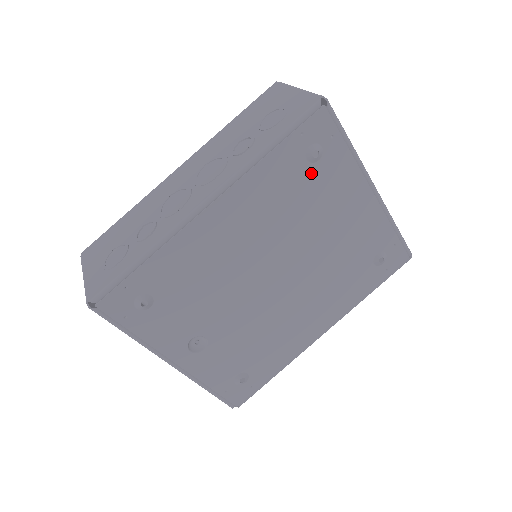
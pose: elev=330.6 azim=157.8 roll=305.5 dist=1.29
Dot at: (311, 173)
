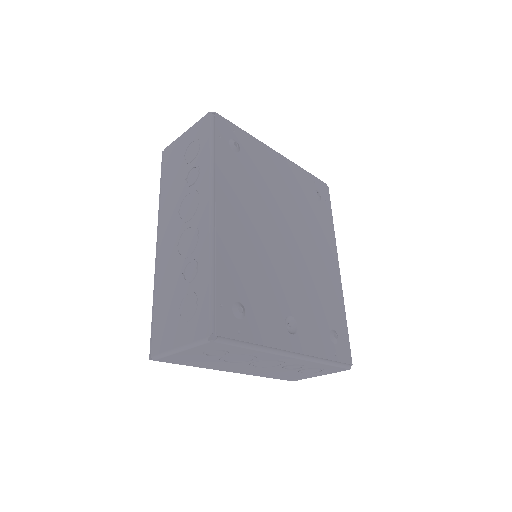
Dot at: (243, 159)
